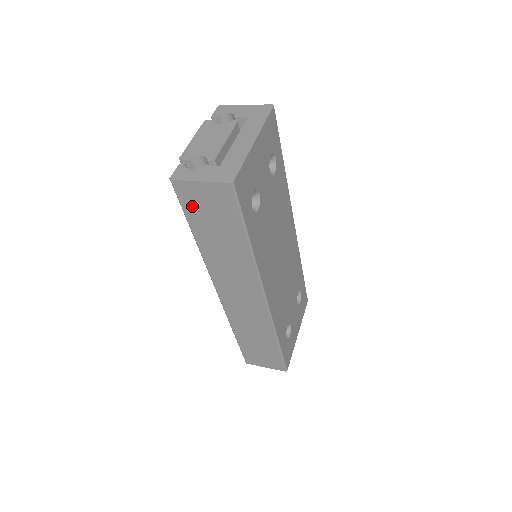
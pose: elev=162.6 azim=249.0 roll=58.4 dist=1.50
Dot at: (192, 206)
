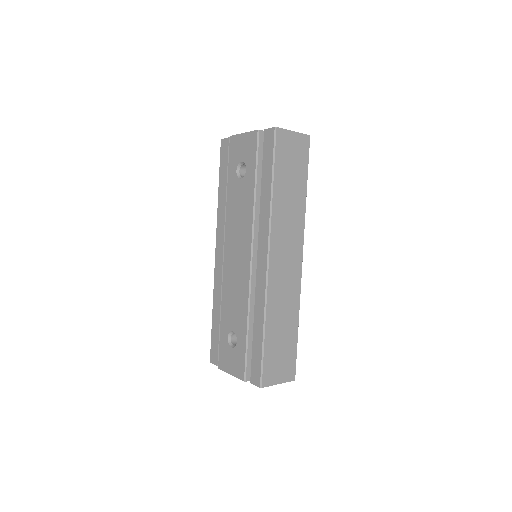
Dot at: (282, 153)
